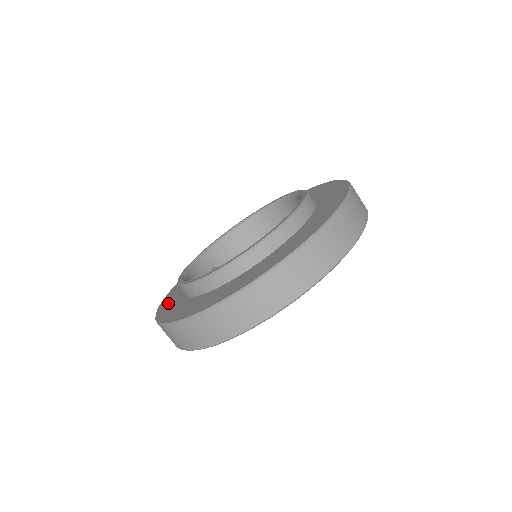
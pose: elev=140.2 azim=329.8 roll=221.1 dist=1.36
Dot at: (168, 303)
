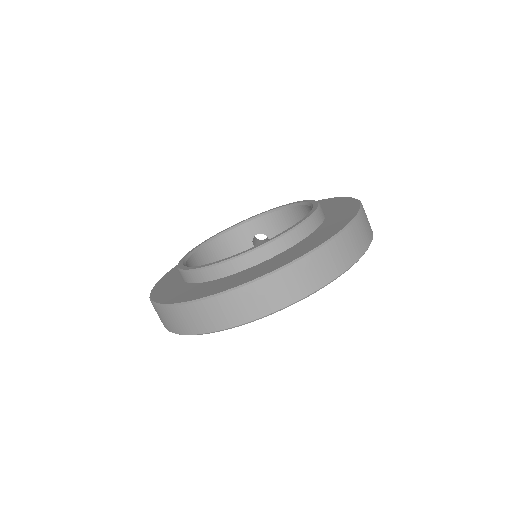
Dot at: (178, 294)
